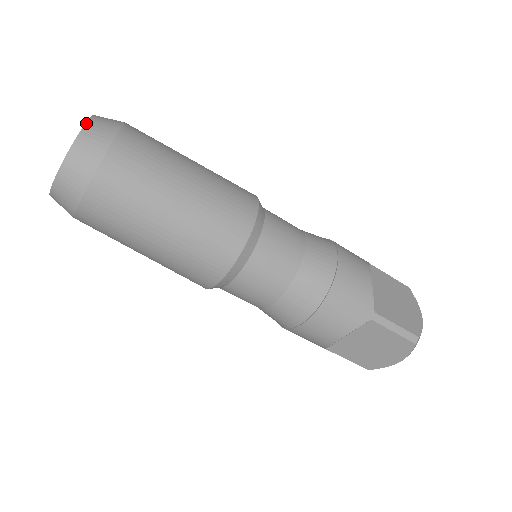
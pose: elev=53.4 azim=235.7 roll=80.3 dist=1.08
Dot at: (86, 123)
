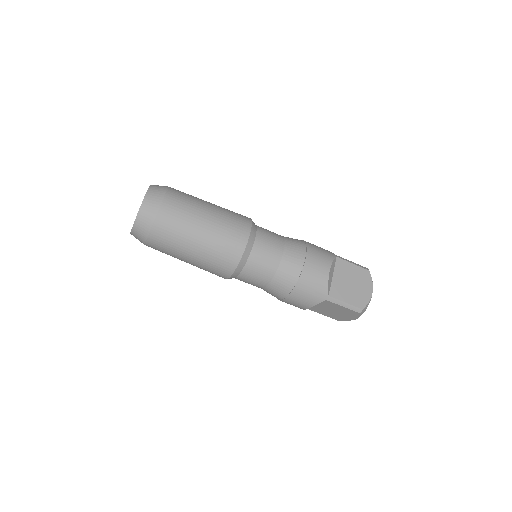
Dot at: (143, 200)
